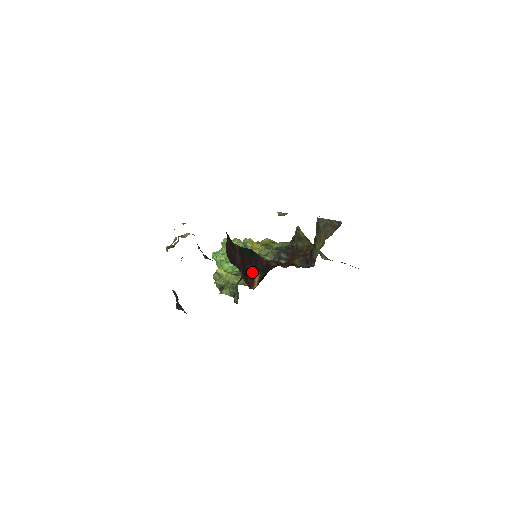
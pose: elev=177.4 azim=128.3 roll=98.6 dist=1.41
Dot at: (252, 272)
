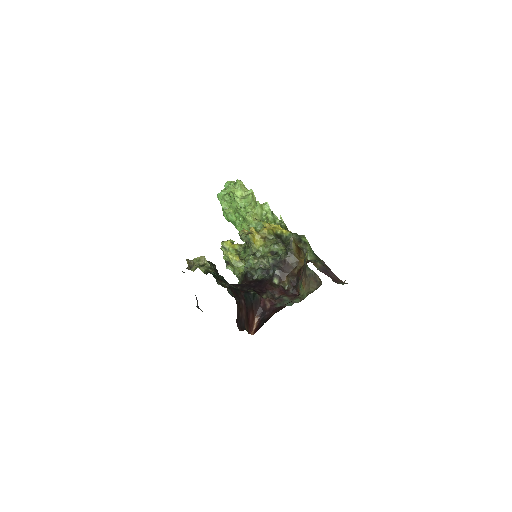
Dot at: (253, 316)
